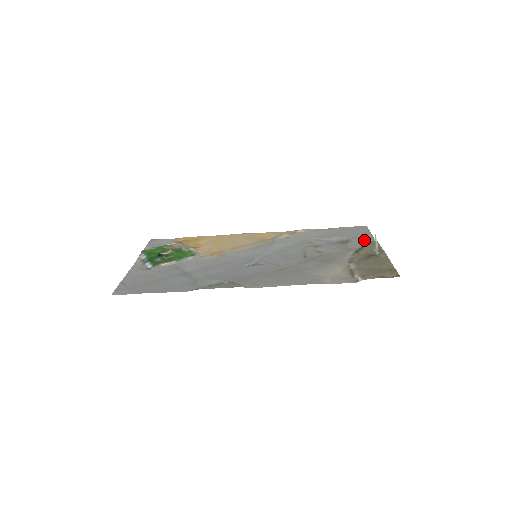
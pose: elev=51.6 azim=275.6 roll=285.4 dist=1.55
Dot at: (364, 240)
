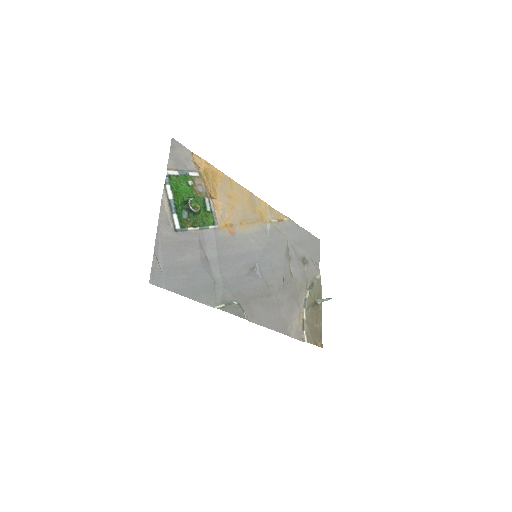
Dot at: (315, 268)
